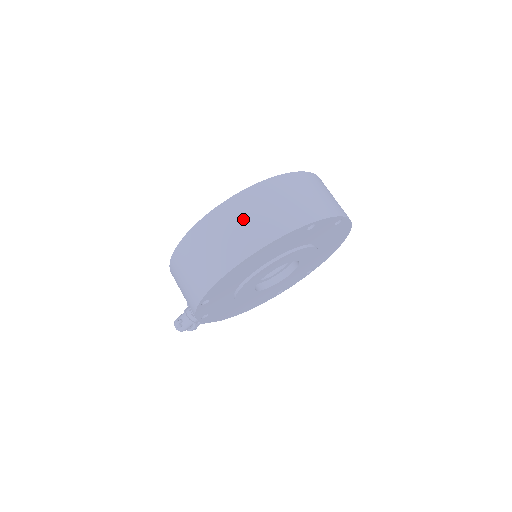
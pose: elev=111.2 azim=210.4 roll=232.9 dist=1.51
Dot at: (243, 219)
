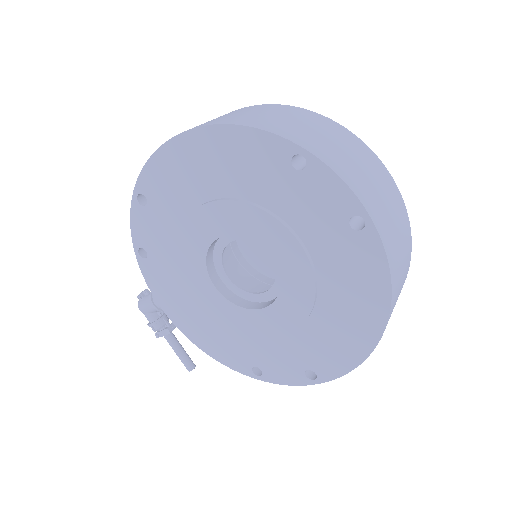
Dot at: (242, 112)
